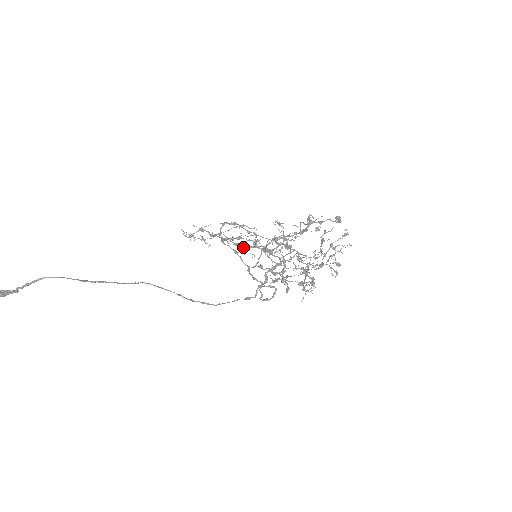
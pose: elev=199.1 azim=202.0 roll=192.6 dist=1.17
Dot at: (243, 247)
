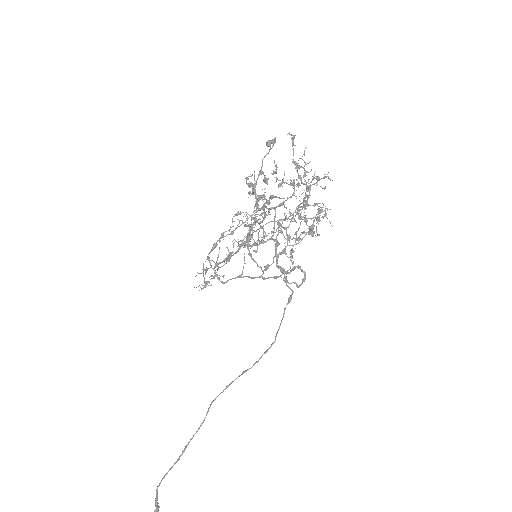
Dot at: occluded
